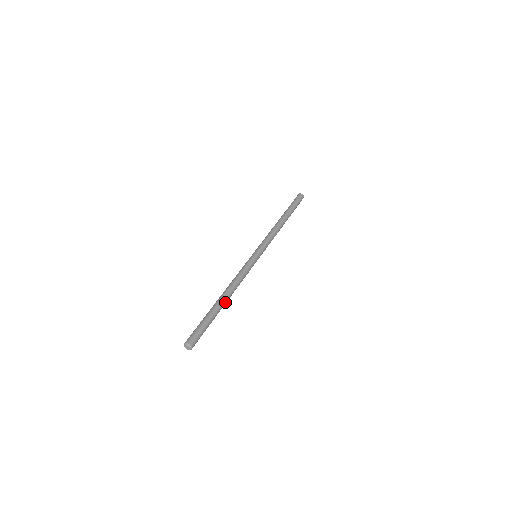
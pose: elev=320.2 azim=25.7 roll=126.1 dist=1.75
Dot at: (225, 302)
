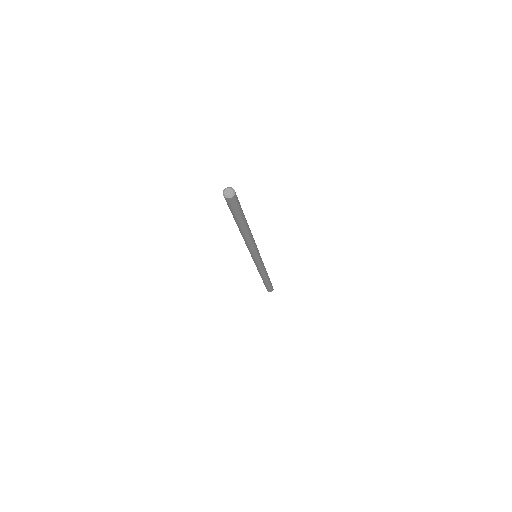
Dot at: (248, 227)
